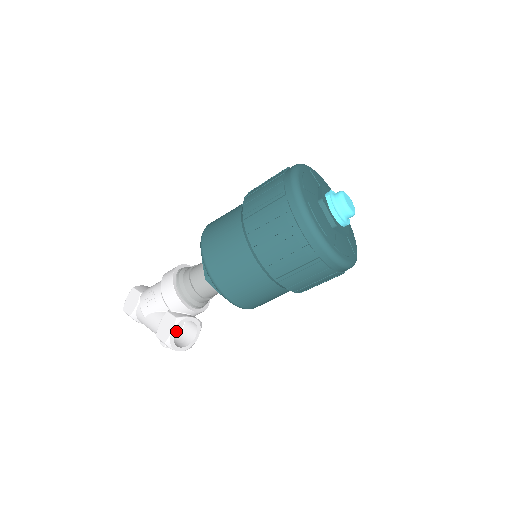
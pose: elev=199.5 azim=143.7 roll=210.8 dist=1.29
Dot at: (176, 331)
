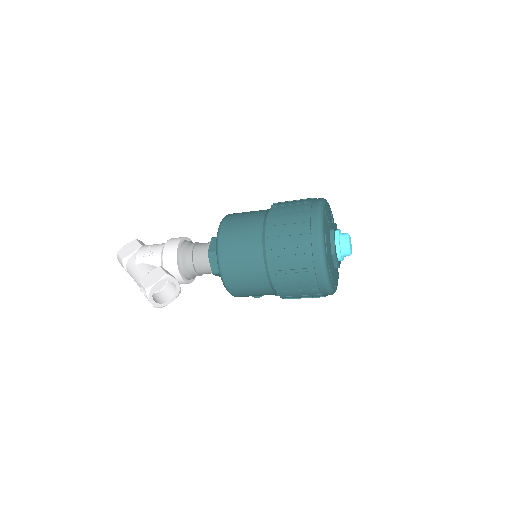
Dot at: (155, 289)
